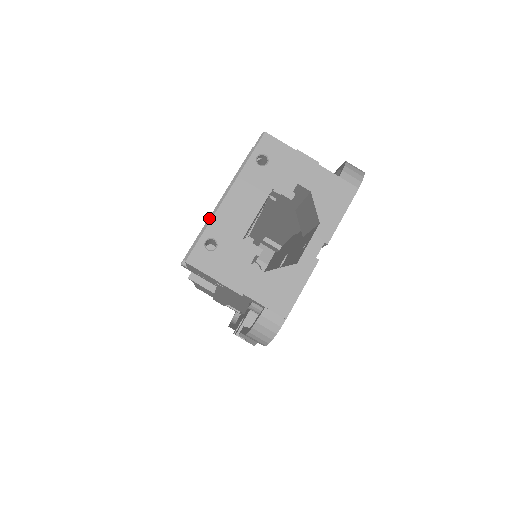
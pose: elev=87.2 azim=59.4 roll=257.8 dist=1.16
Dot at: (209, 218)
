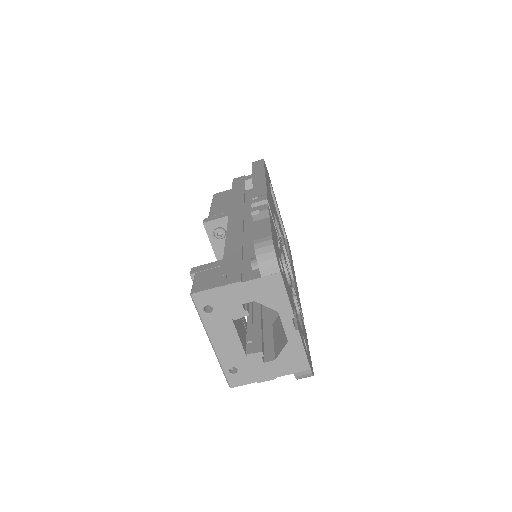
Dot at: occluded
